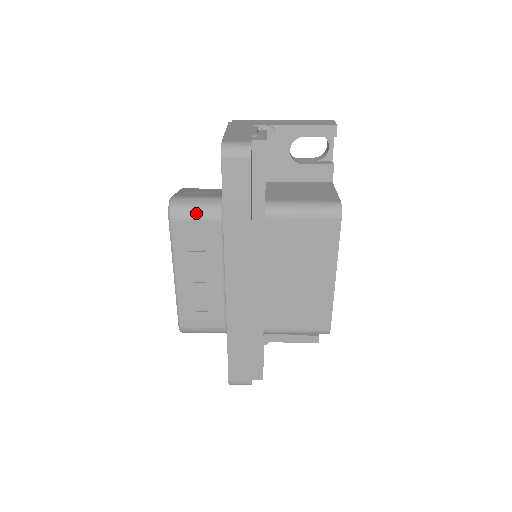
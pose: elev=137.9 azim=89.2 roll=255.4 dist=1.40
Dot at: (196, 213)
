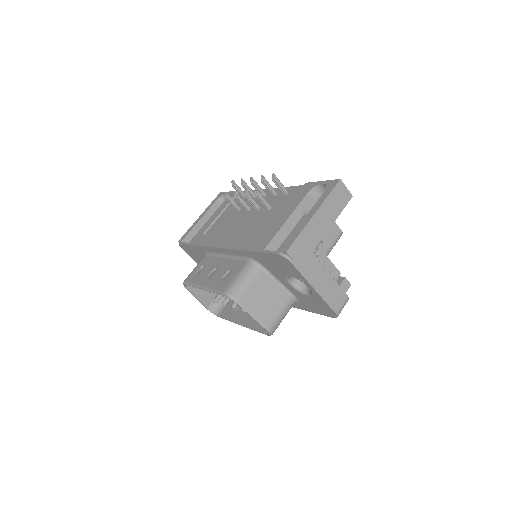
Dot at: occluded
